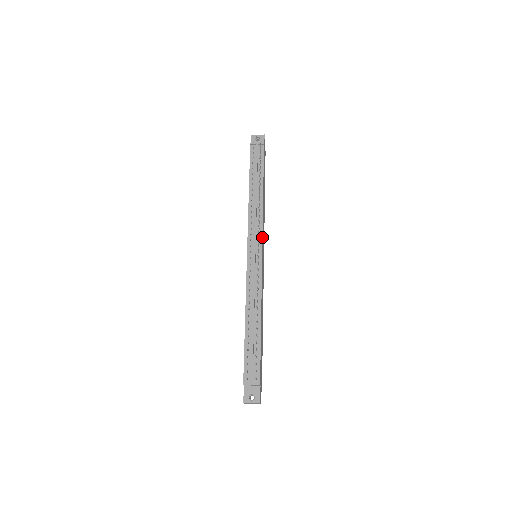
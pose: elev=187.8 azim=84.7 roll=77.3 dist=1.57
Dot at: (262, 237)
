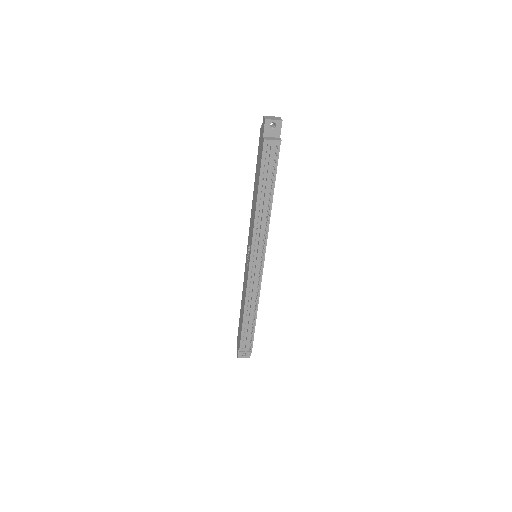
Dot at: occluded
